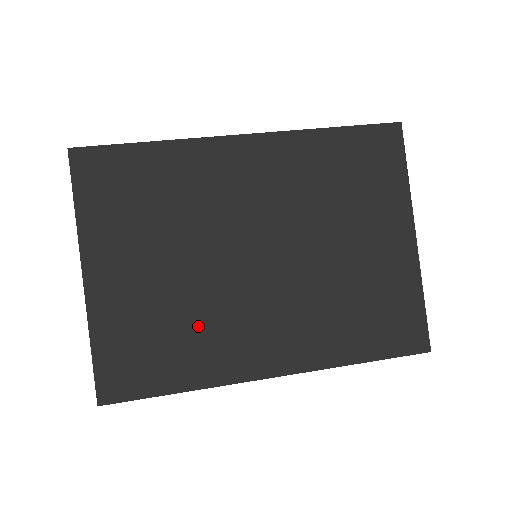
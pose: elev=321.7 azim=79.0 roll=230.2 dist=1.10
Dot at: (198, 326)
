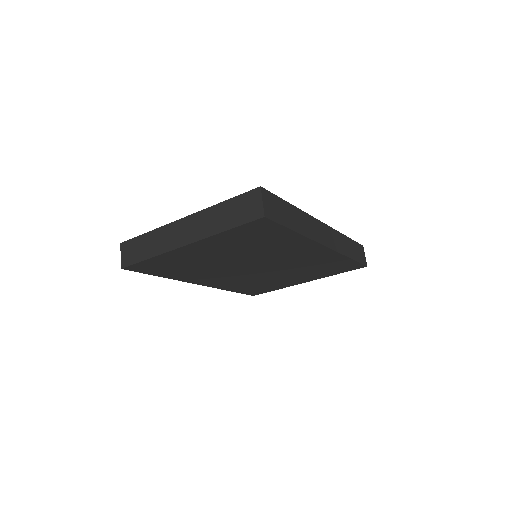
Dot at: occluded
